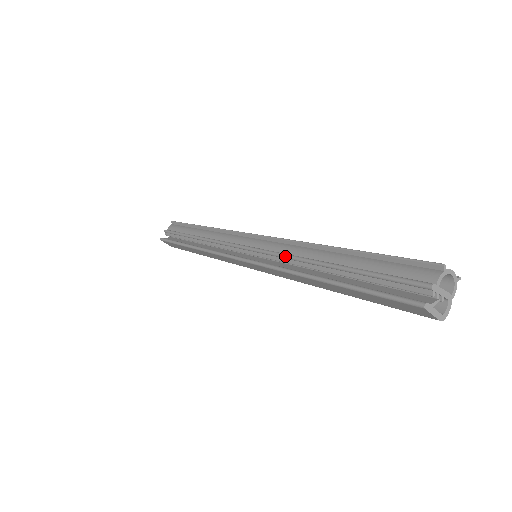
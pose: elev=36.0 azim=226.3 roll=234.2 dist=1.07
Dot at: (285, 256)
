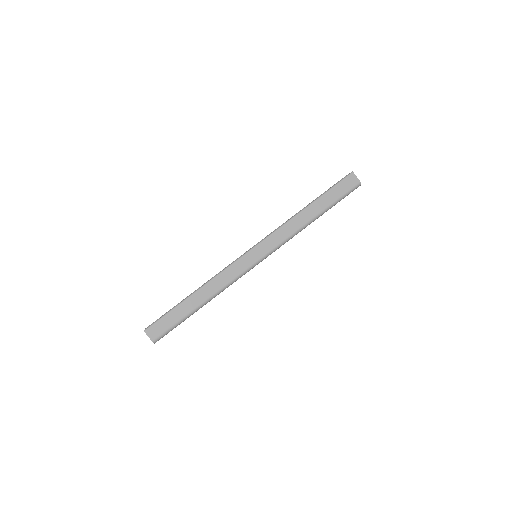
Dot at: occluded
